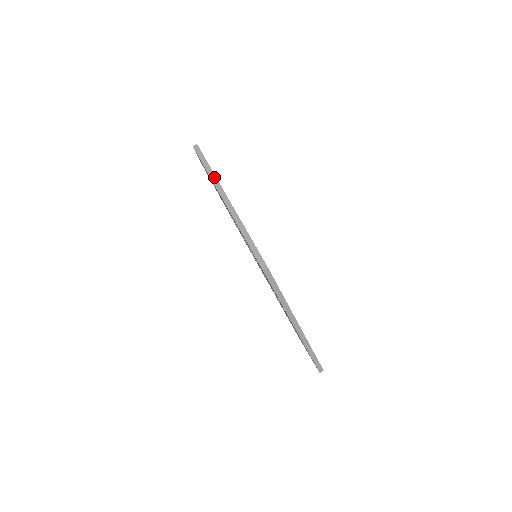
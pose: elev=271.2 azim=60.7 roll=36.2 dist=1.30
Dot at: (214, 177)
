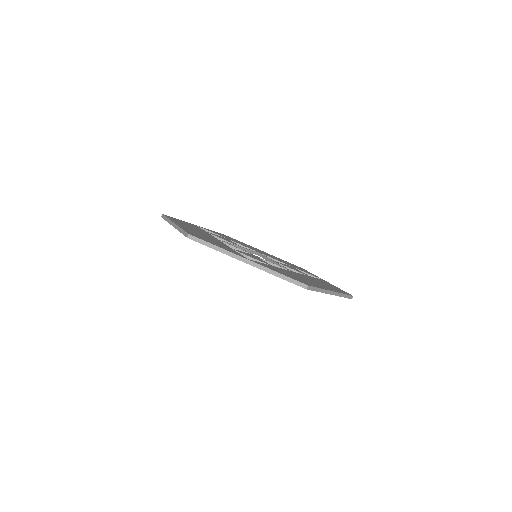
Dot at: (168, 220)
